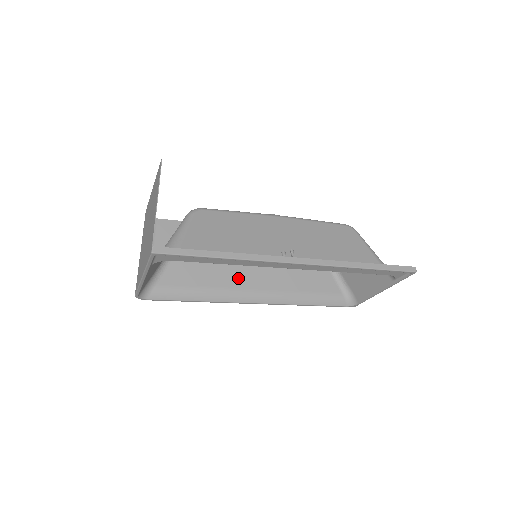
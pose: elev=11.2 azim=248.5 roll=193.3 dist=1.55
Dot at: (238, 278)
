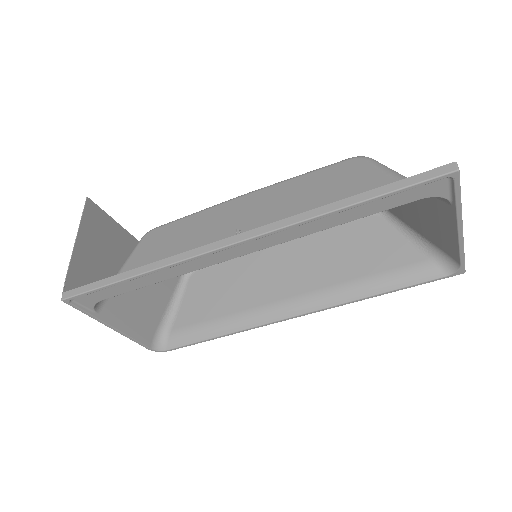
Dot at: (262, 291)
